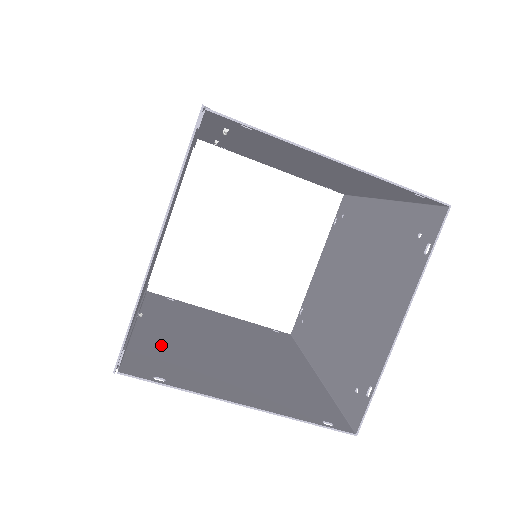
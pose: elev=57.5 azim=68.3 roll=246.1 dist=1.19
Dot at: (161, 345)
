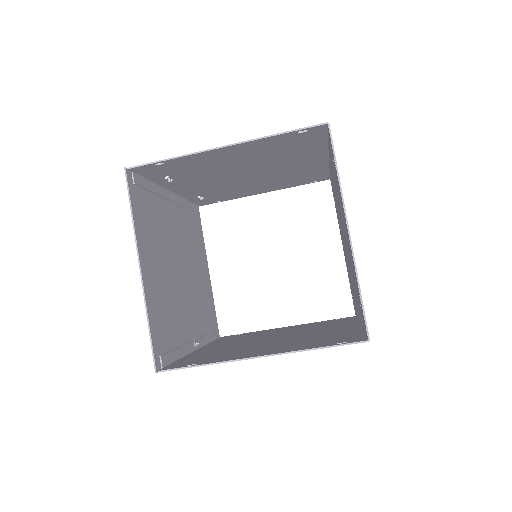
Dot at: (208, 353)
